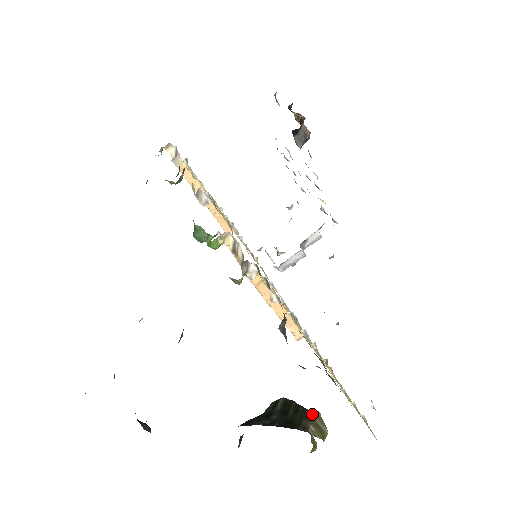
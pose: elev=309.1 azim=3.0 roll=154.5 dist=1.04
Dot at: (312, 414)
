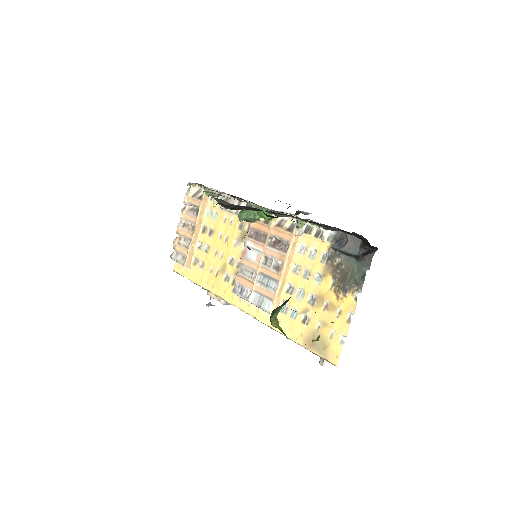
Dot at: occluded
